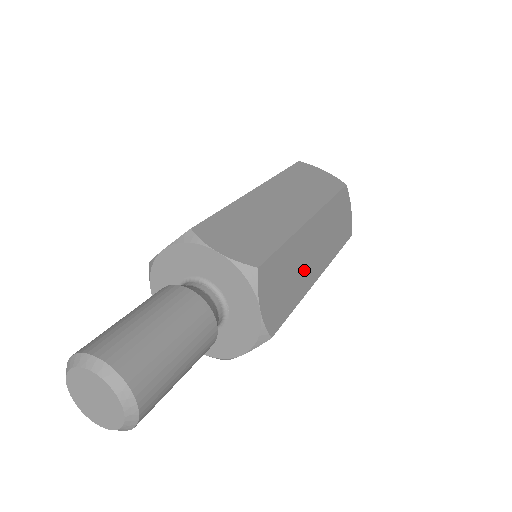
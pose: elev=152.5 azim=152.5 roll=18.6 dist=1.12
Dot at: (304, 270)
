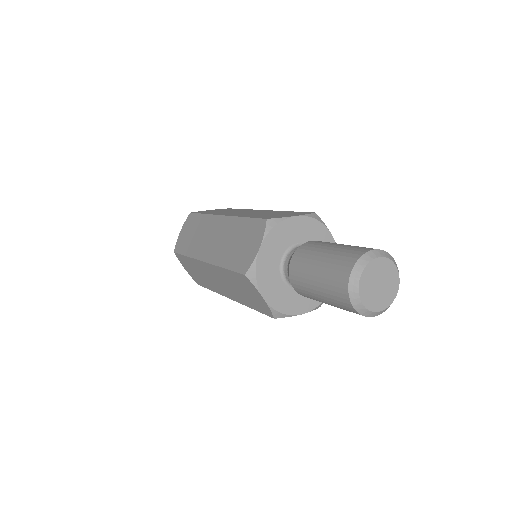
Dot at: occluded
